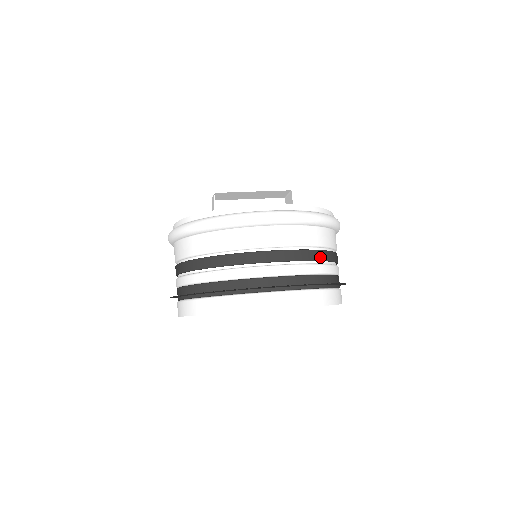
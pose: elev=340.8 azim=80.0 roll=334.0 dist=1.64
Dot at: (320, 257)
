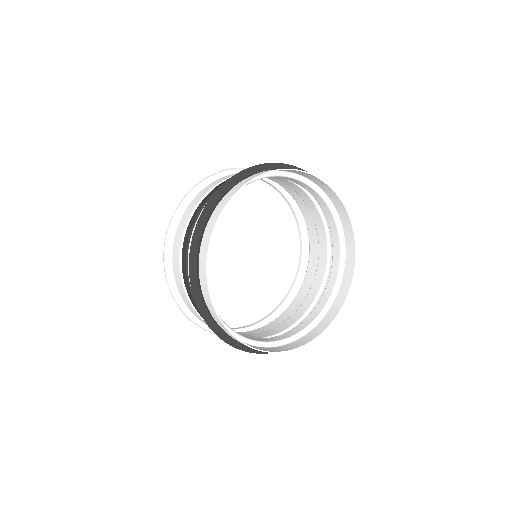
Dot at: occluded
